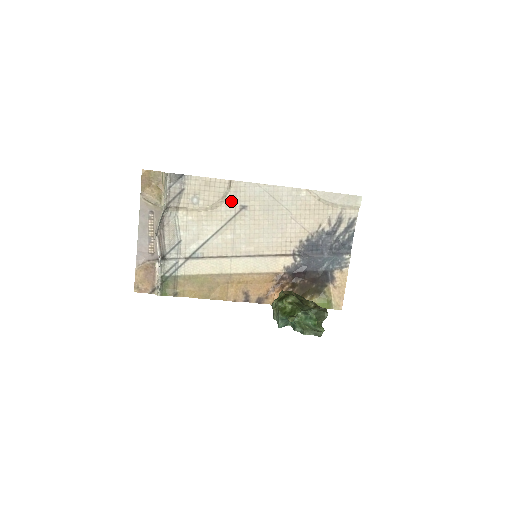
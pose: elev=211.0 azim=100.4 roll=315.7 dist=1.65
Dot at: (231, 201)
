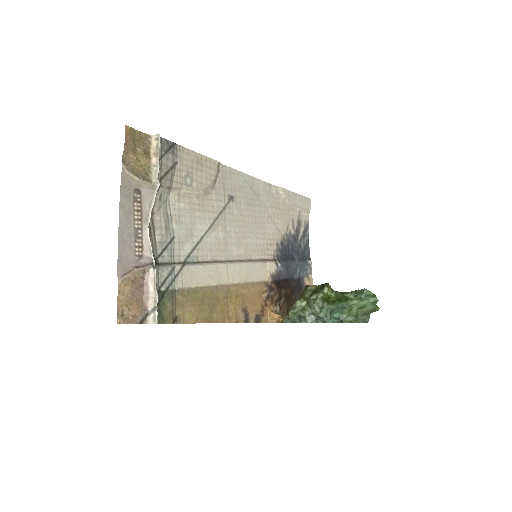
Dot at: (220, 189)
